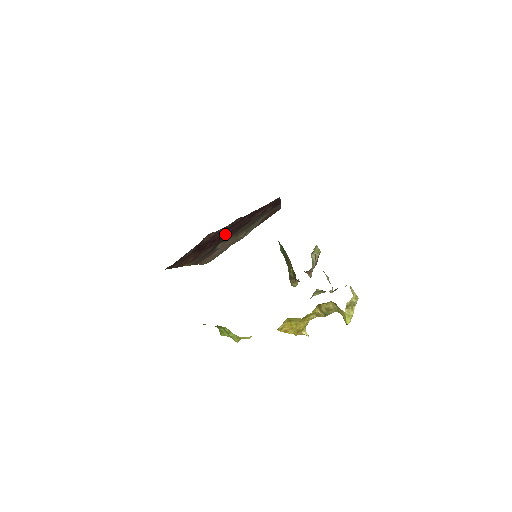
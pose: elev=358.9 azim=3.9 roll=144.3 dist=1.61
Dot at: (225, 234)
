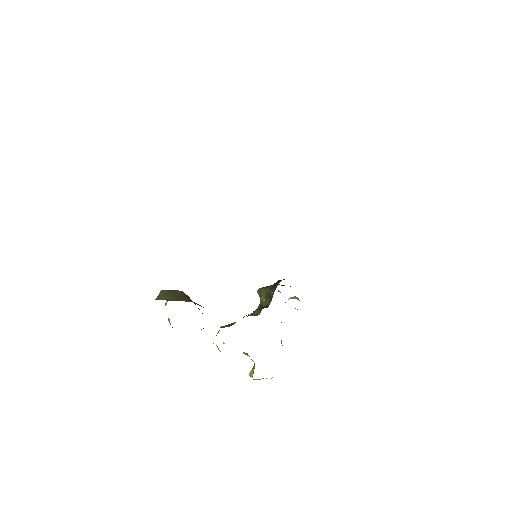
Dot at: occluded
